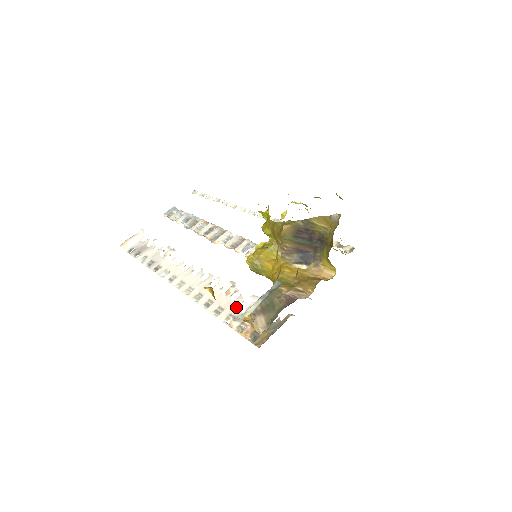
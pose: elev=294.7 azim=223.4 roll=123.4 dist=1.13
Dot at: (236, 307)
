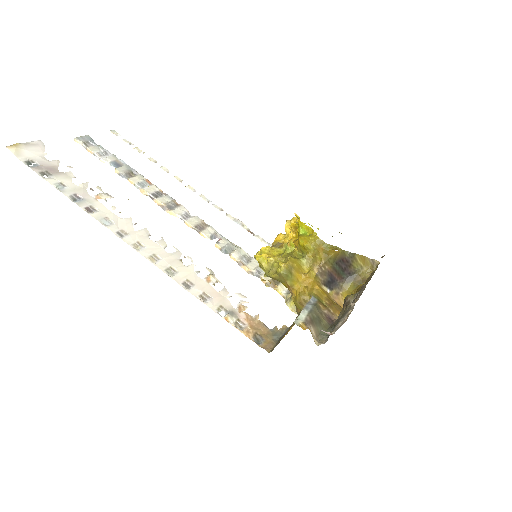
Dot at: (225, 300)
